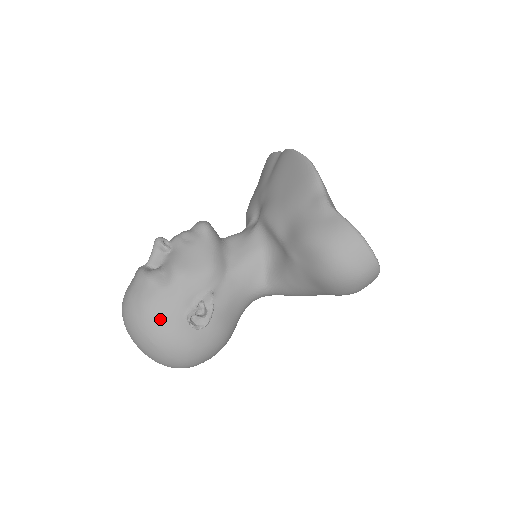
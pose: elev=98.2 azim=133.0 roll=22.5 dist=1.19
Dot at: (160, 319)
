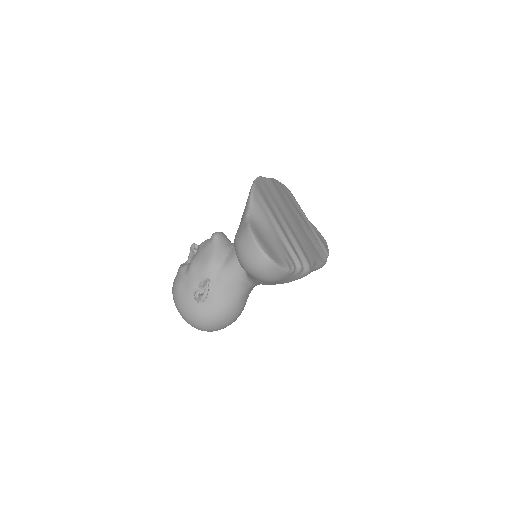
Dot at: (181, 295)
